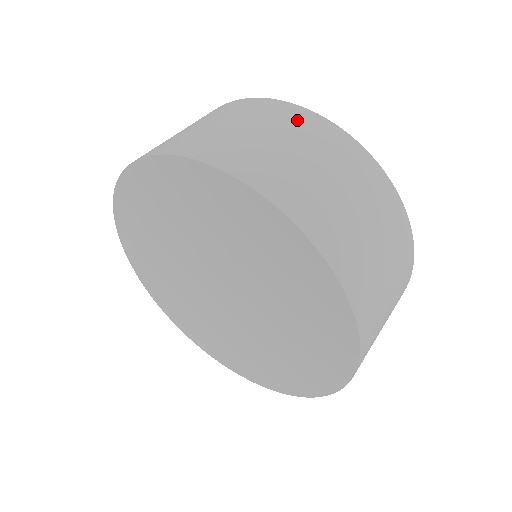
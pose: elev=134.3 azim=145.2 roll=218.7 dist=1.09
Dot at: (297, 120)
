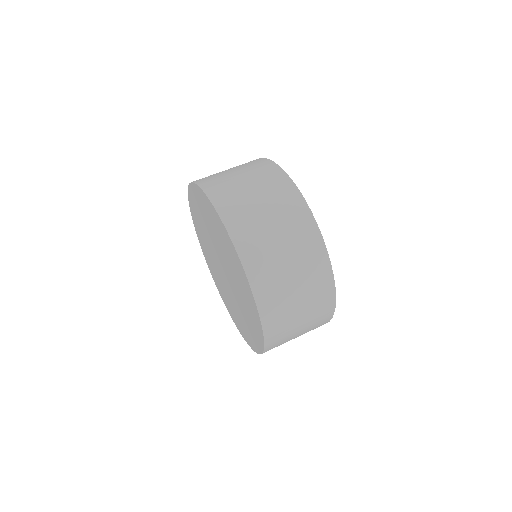
Dot at: (312, 251)
